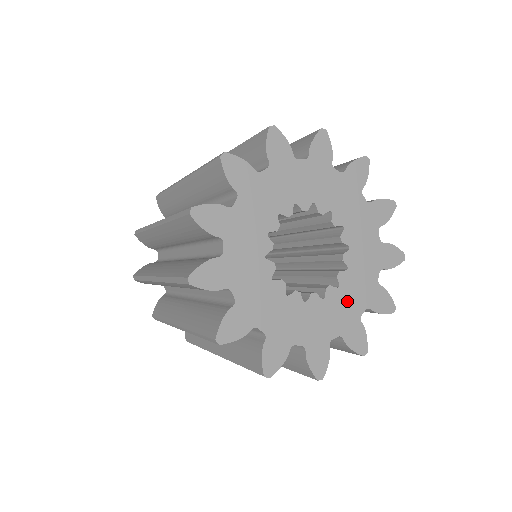
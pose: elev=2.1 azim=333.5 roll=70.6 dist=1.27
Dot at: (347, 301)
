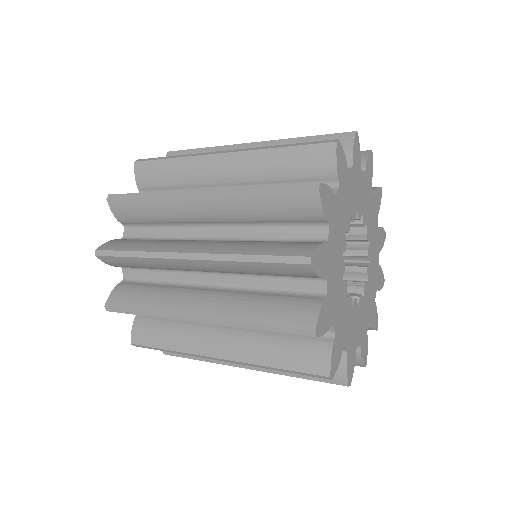
Dot at: (371, 290)
